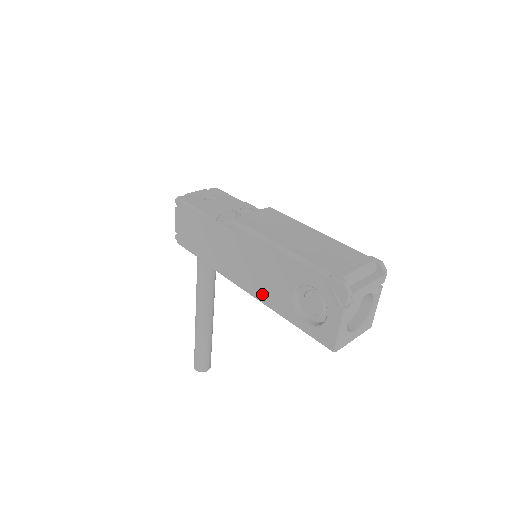
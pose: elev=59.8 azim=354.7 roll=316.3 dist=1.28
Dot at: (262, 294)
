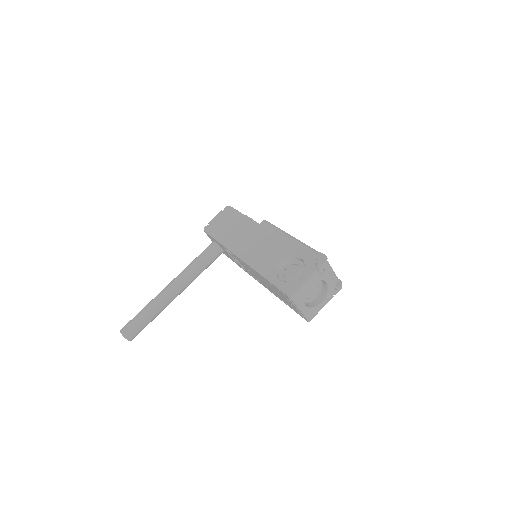
Dot at: (255, 261)
